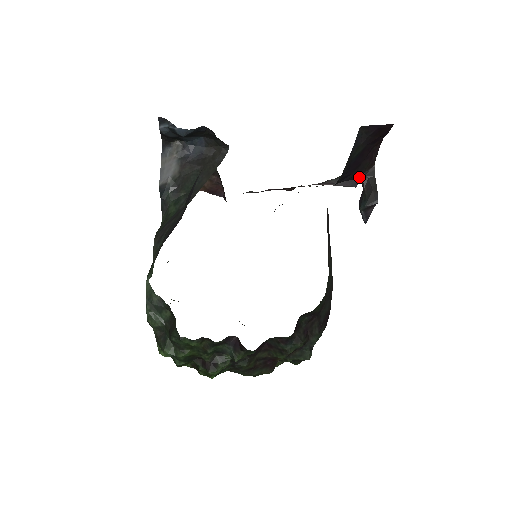
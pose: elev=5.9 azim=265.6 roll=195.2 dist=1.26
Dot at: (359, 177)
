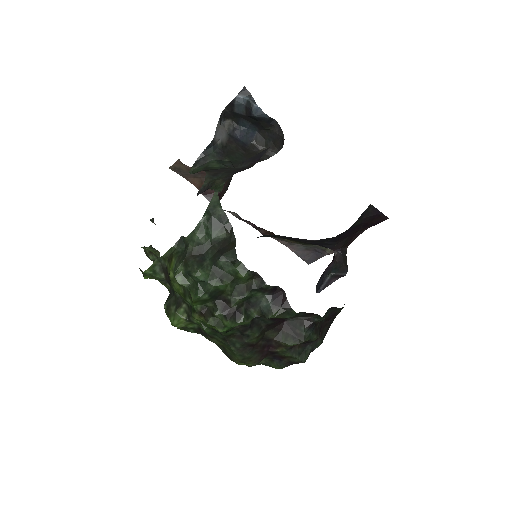
Dot at: (335, 249)
